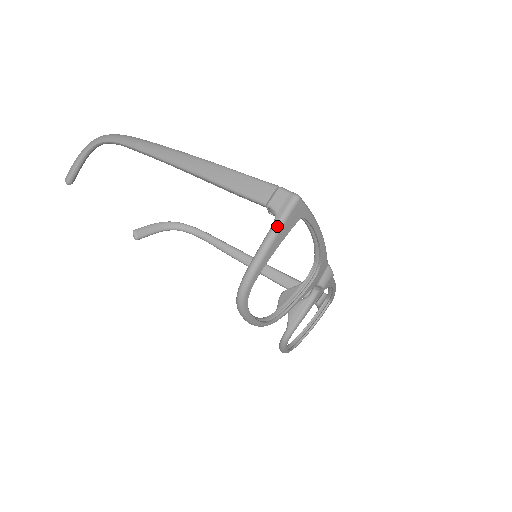
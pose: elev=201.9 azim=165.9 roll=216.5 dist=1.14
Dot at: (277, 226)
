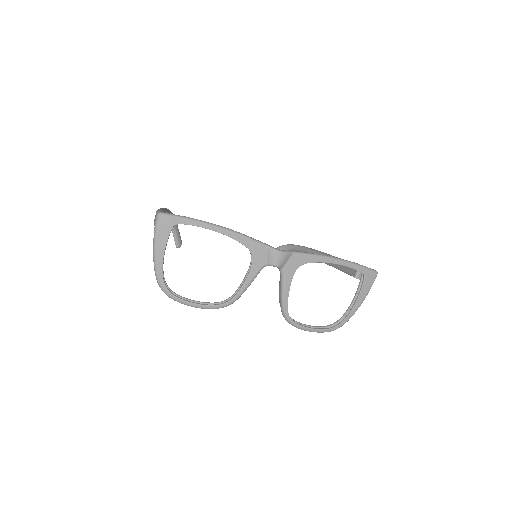
Dot at: (154, 238)
